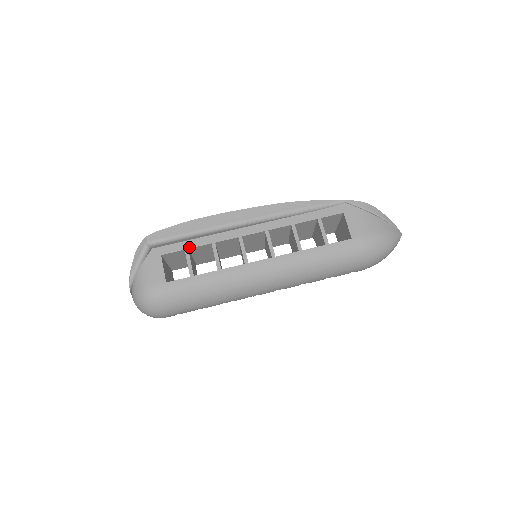
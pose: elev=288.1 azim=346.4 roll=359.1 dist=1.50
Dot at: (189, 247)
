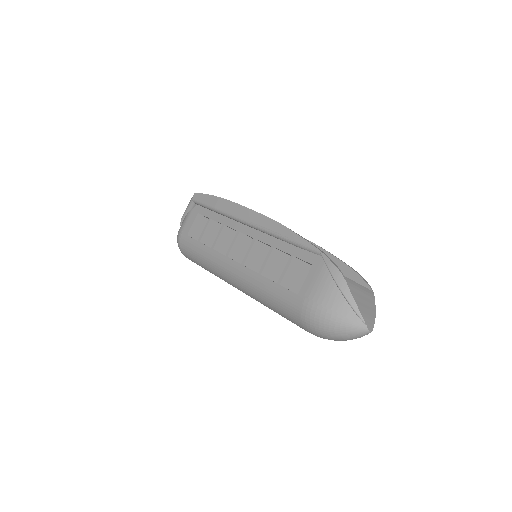
Dot at: (212, 218)
